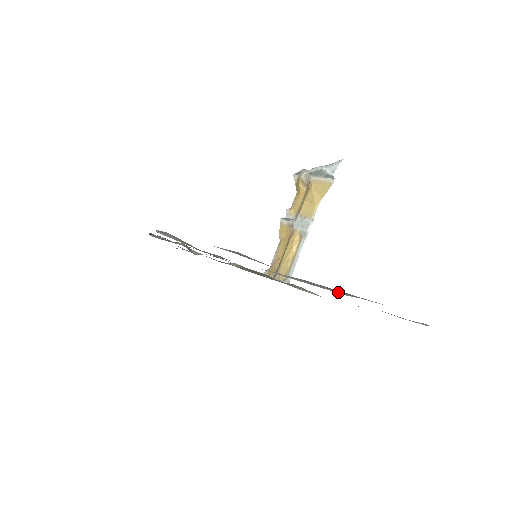
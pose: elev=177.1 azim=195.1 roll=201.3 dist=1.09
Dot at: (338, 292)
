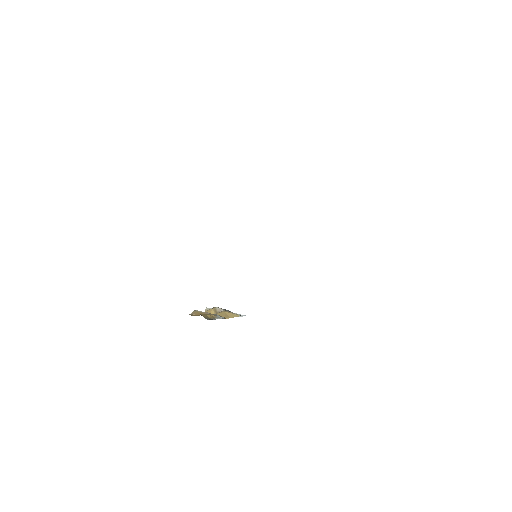
Dot at: occluded
